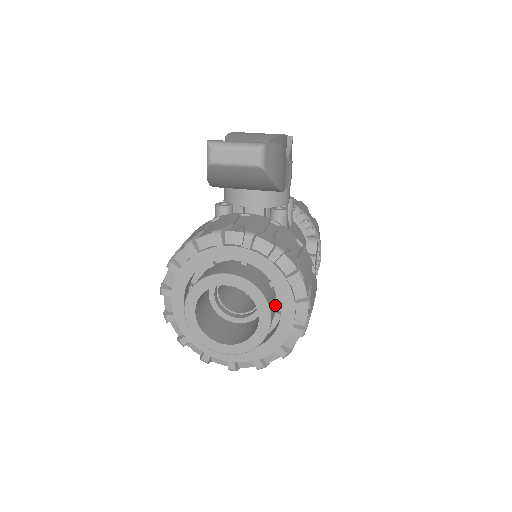
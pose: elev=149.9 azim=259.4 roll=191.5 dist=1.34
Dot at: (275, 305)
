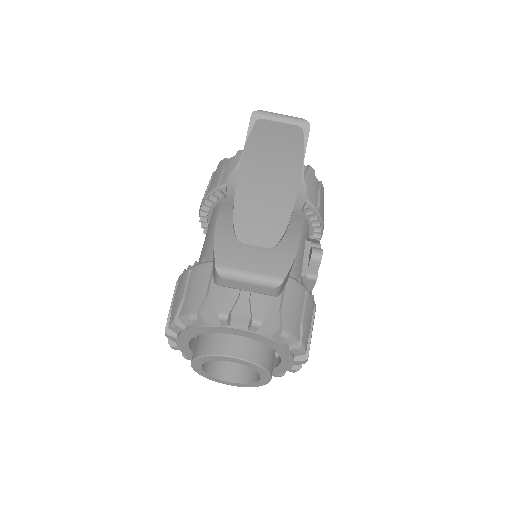
Dot at: occluded
